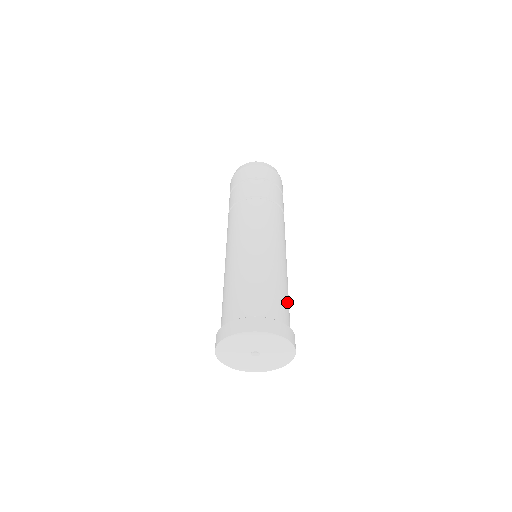
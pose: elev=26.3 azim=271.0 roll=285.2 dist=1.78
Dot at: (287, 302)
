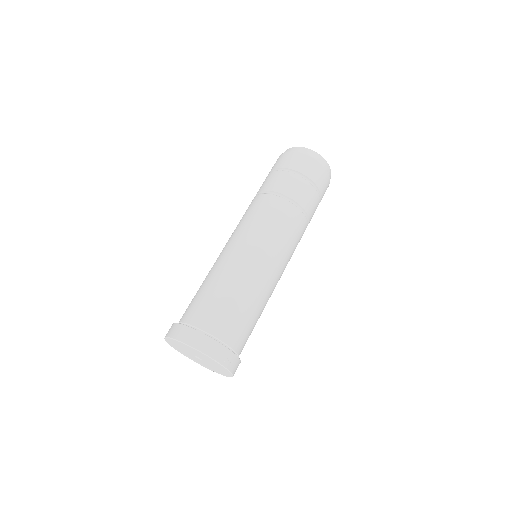
Dot at: (237, 311)
